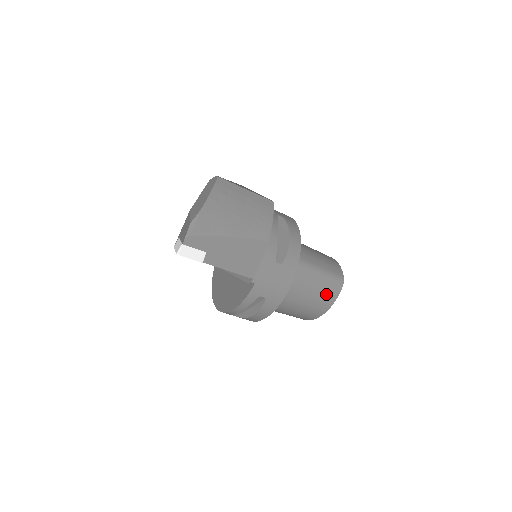
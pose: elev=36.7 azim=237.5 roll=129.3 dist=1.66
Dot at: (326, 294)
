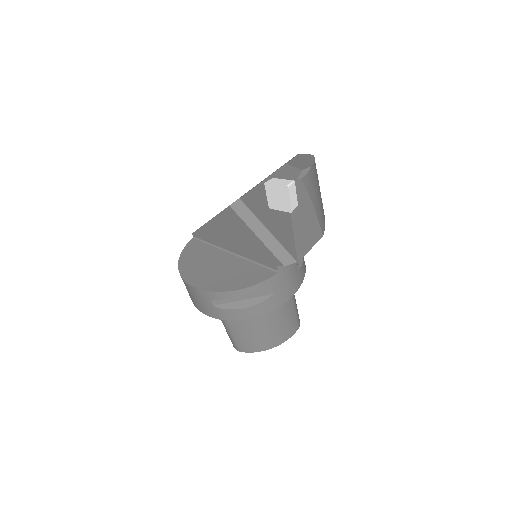
Dot at: (288, 327)
